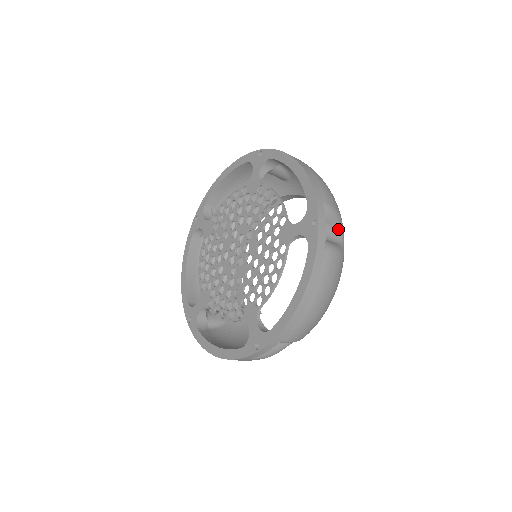
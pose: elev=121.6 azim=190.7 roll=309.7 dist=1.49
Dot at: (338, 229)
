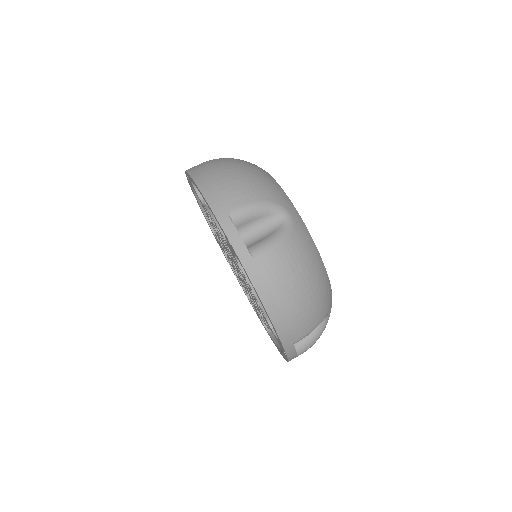
Dot at: (270, 213)
